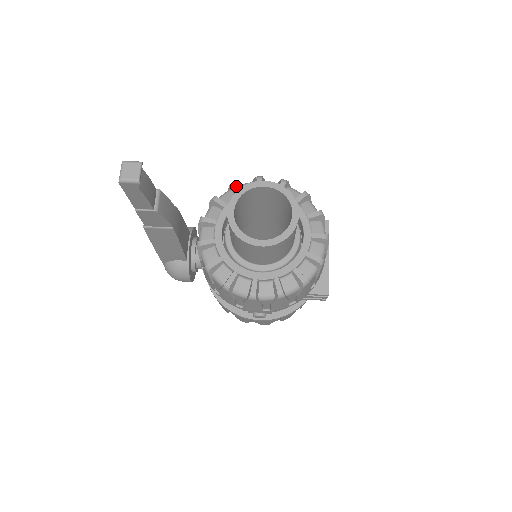
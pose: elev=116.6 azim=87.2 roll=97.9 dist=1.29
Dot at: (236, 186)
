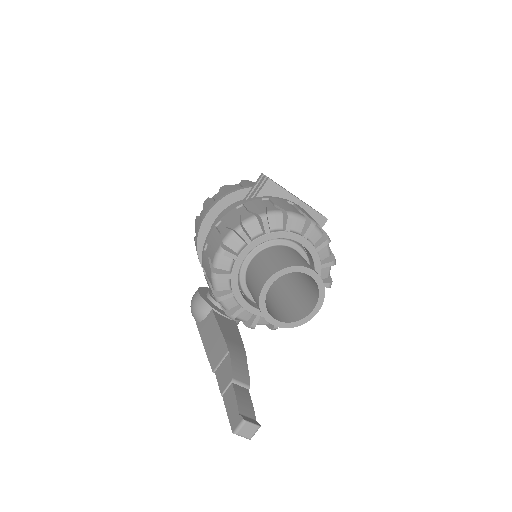
Dot at: (219, 277)
